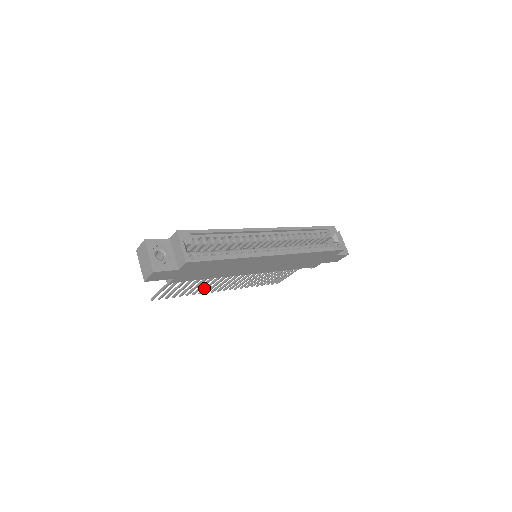
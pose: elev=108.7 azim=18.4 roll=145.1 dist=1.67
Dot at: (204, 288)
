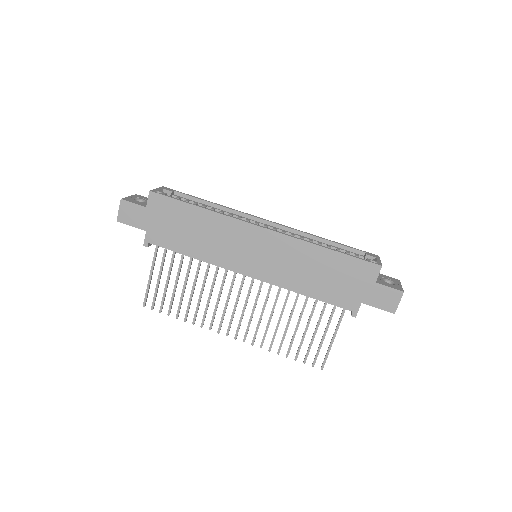
Dot at: (204, 312)
